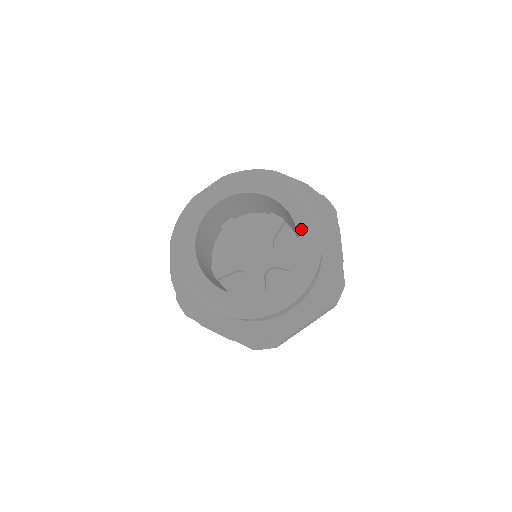
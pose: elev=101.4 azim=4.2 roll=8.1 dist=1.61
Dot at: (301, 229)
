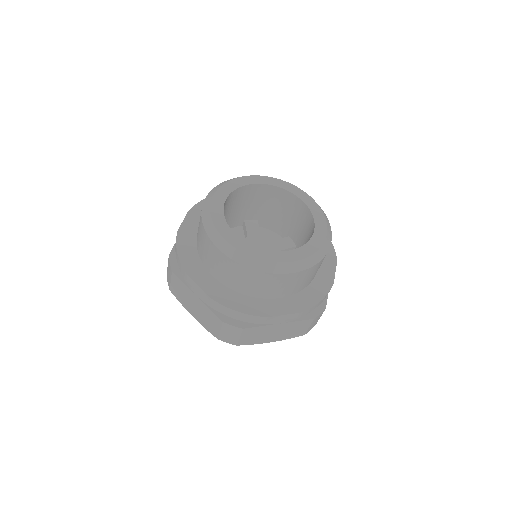
Dot at: (296, 193)
